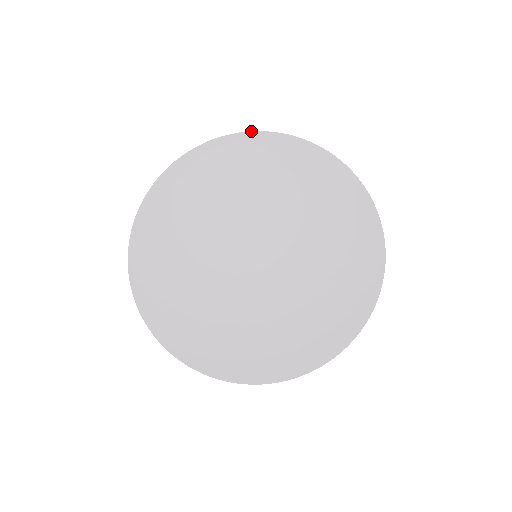
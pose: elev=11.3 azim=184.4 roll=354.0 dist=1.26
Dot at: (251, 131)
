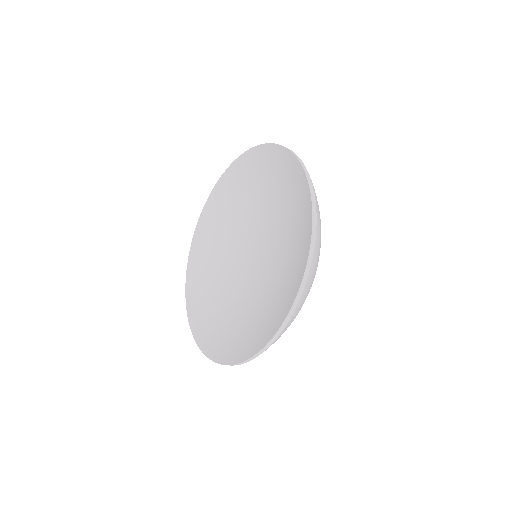
Dot at: (253, 147)
